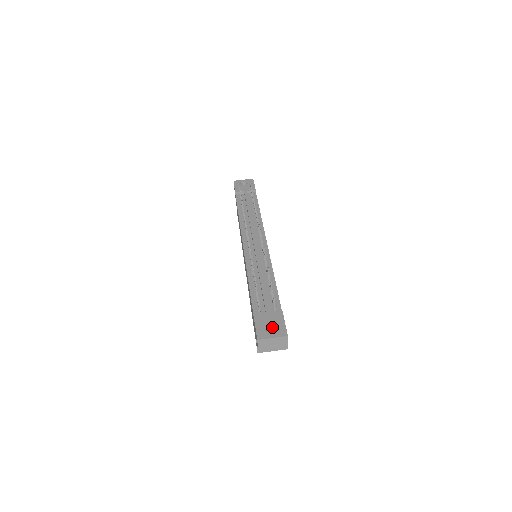
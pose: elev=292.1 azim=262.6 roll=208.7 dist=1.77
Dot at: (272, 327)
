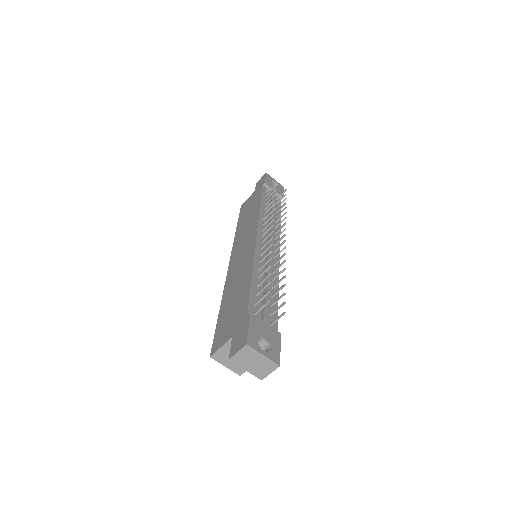
Dot at: (265, 342)
